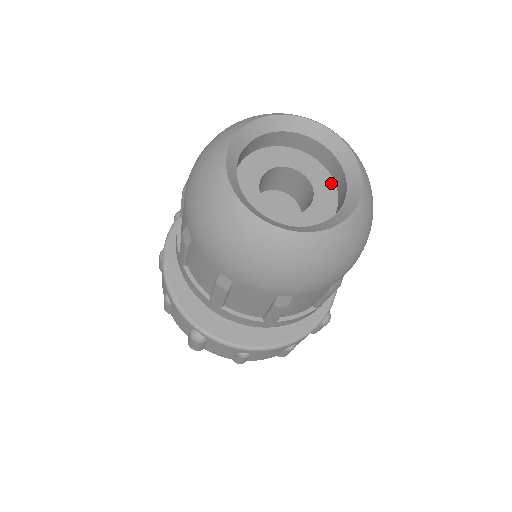
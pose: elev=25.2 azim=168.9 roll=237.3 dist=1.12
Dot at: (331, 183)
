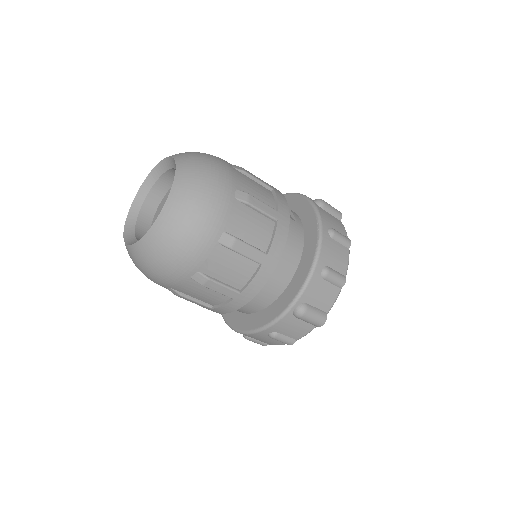
Dot at: occluded
